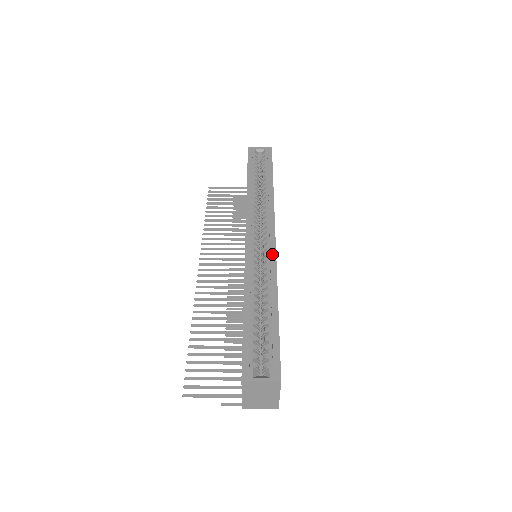
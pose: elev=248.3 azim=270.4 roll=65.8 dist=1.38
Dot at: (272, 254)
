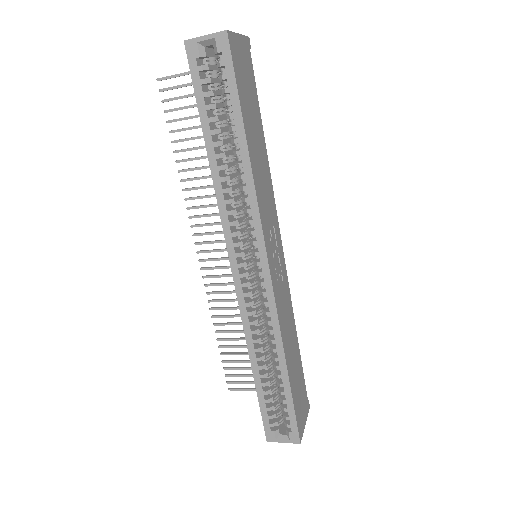
Dot at: (270, 302)
